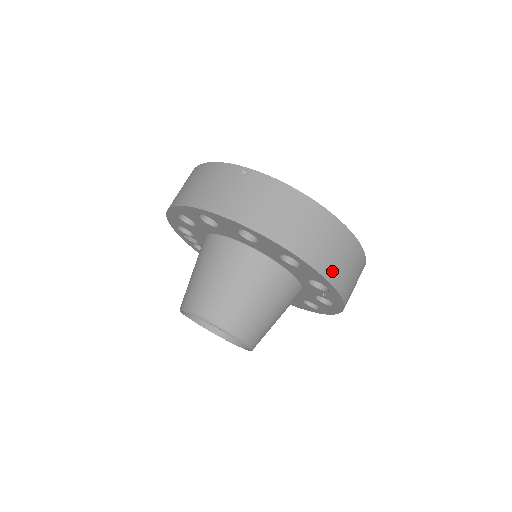
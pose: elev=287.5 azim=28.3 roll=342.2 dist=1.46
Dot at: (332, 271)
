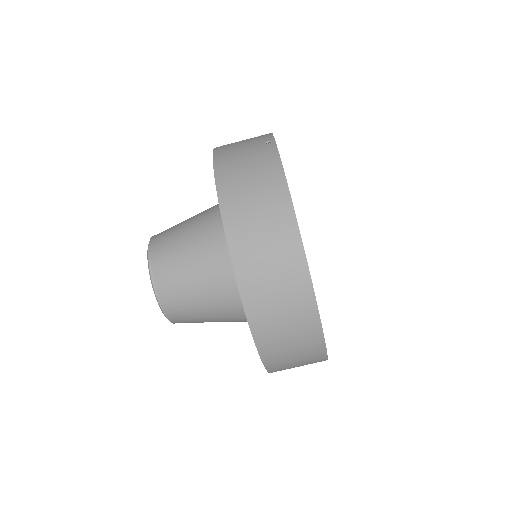
Dot at: (251, 282)
